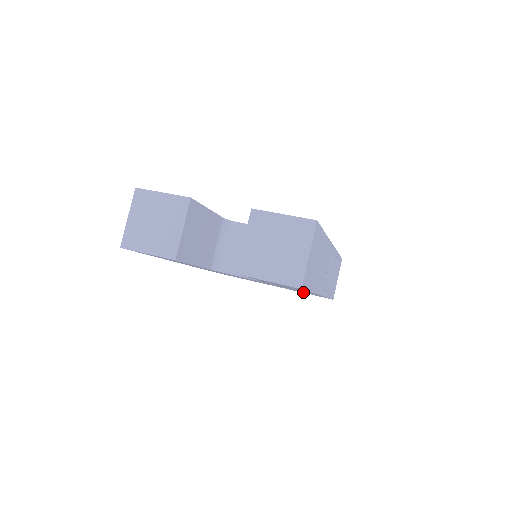
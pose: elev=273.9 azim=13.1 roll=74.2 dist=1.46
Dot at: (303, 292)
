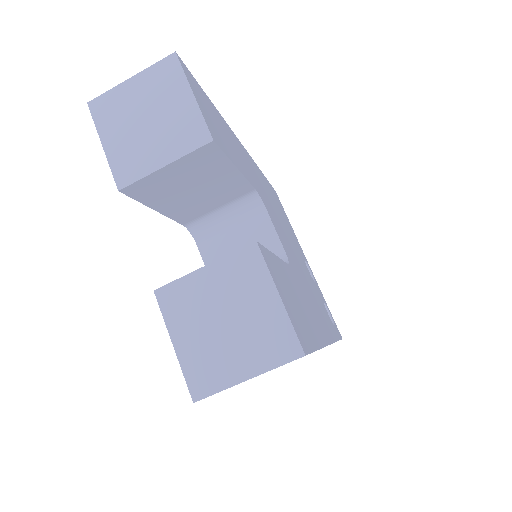
Dot at: occluded
